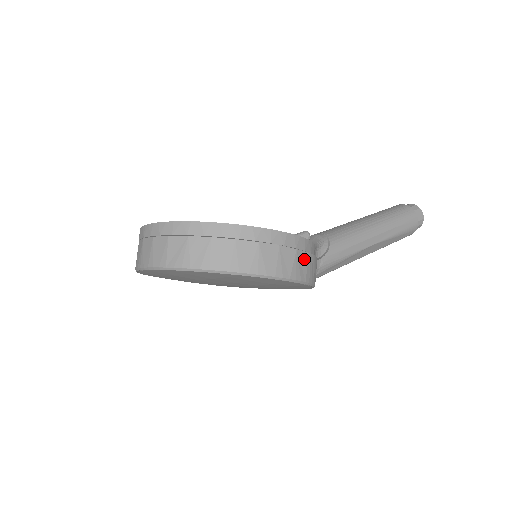
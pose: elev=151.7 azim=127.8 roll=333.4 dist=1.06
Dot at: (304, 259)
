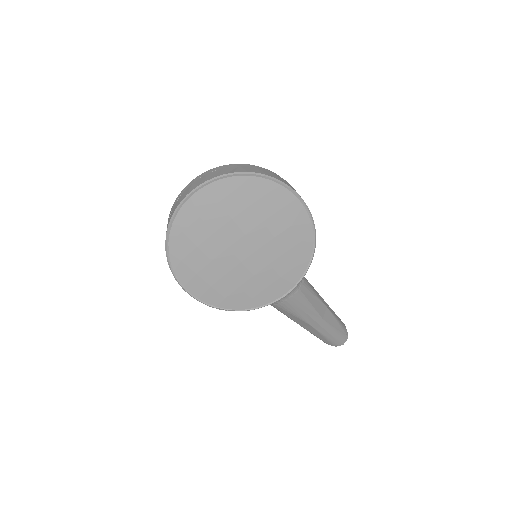
Dot at: occluded
